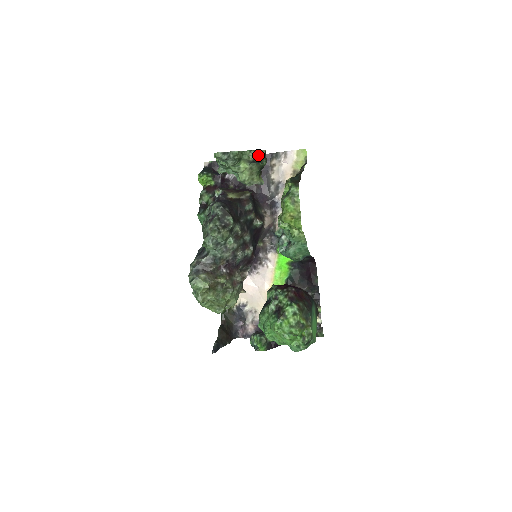
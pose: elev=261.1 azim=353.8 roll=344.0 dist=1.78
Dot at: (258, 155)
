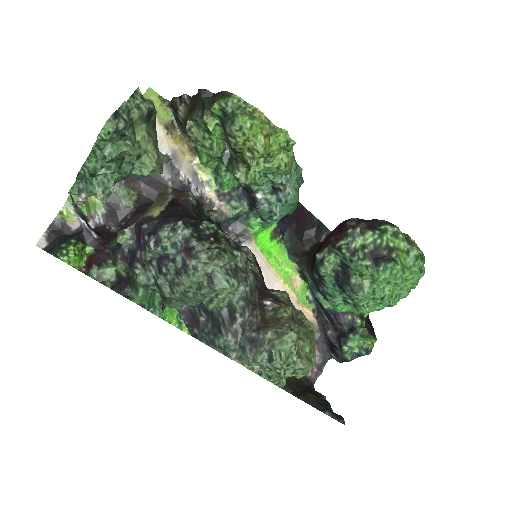
Dot at: occluded
